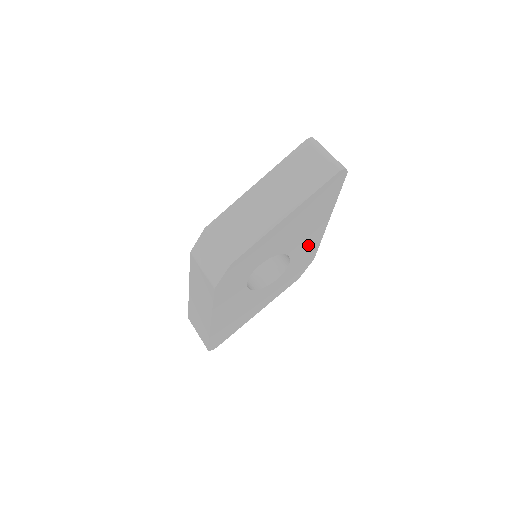
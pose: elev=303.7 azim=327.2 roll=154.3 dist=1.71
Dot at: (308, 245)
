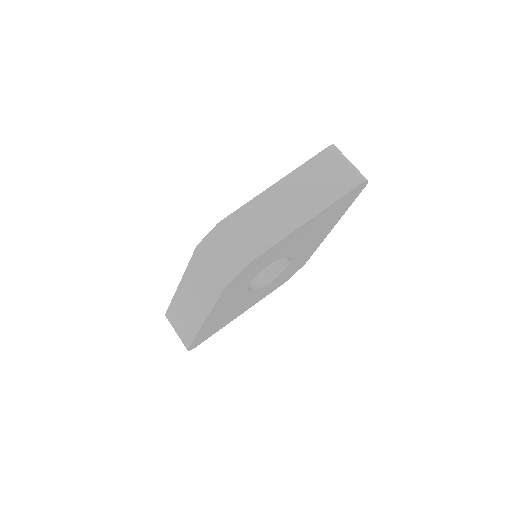
Dot at: (308, 250)
